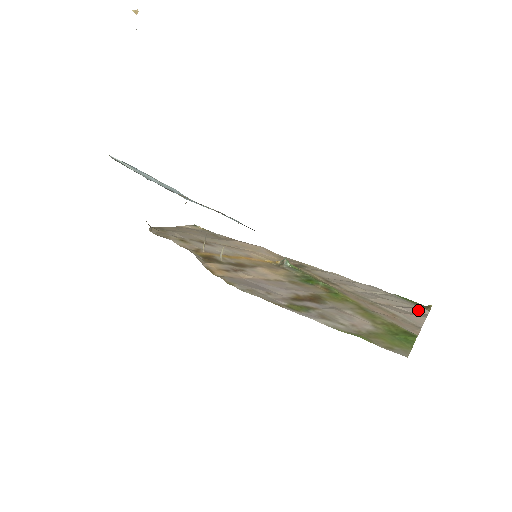
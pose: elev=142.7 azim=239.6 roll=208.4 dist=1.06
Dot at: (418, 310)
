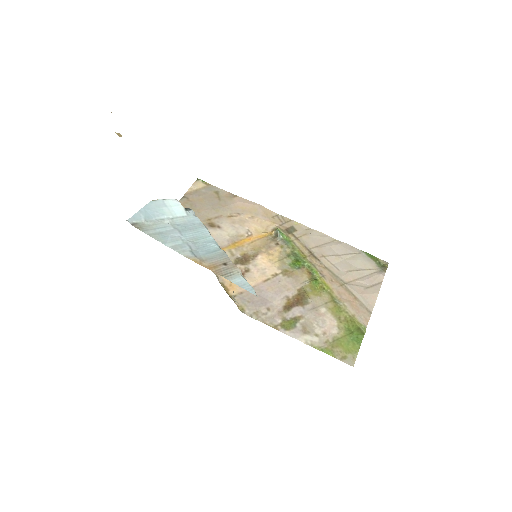
Dot at: (376, 279)
